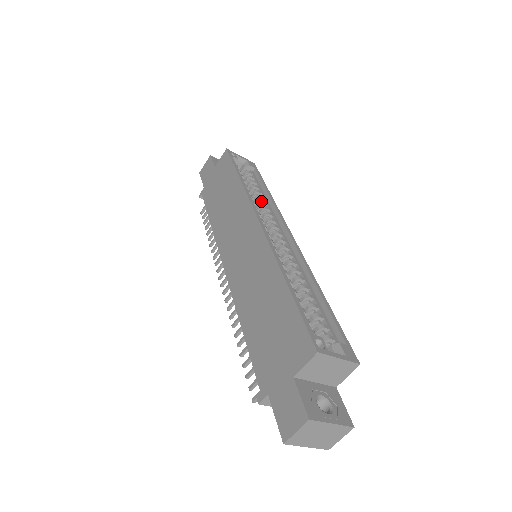
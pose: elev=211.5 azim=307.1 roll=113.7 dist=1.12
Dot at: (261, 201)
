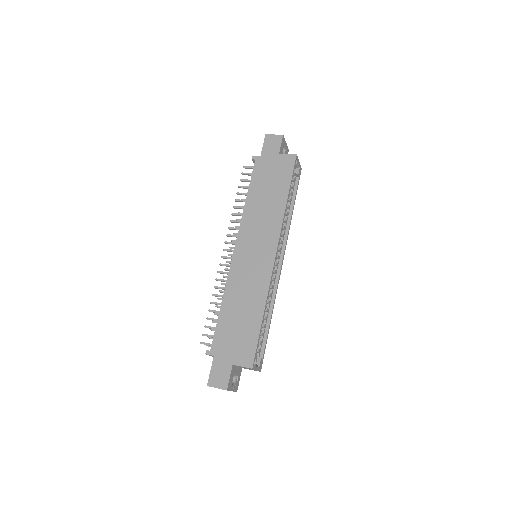
Dot at: (285, 219)
